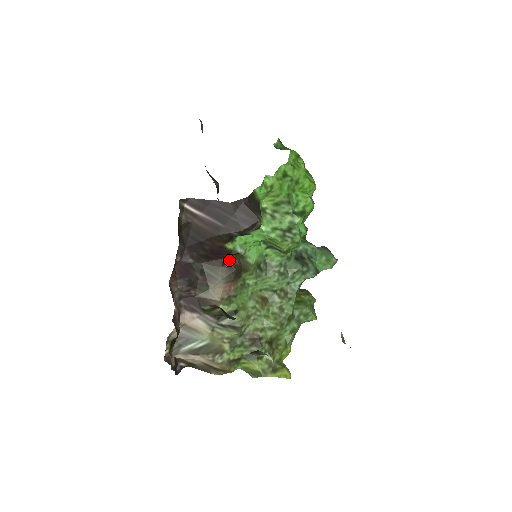
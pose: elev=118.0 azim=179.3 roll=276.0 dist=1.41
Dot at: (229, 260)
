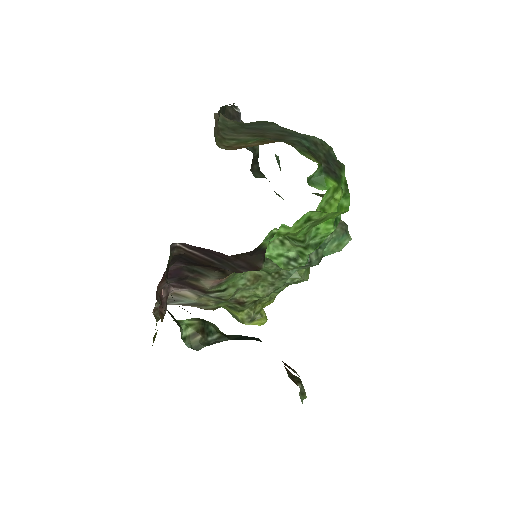
Dot at: occluded
